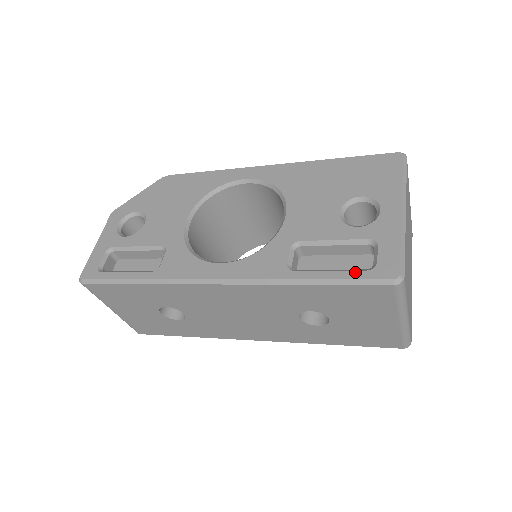
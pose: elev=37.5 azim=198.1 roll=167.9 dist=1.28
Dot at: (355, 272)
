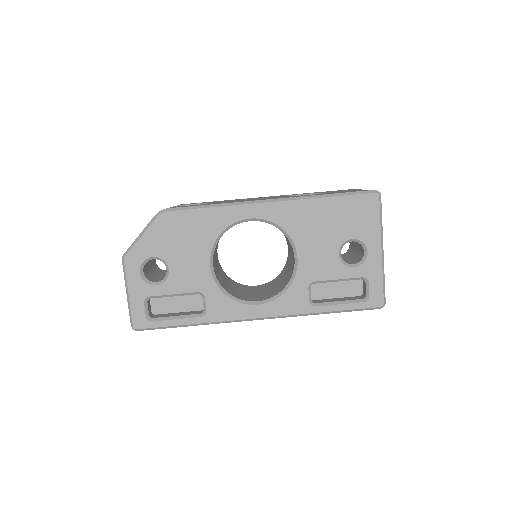
Dot at: (357, 304)
